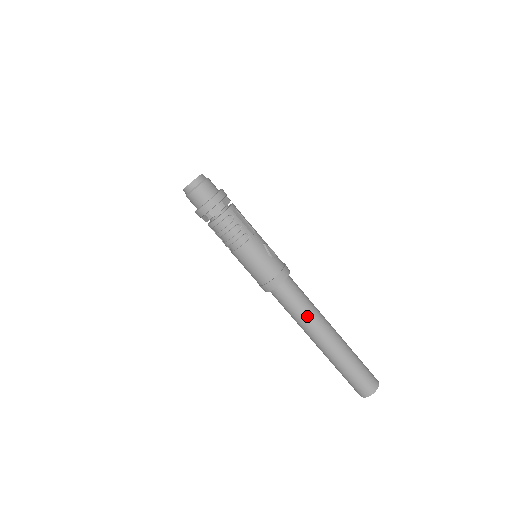
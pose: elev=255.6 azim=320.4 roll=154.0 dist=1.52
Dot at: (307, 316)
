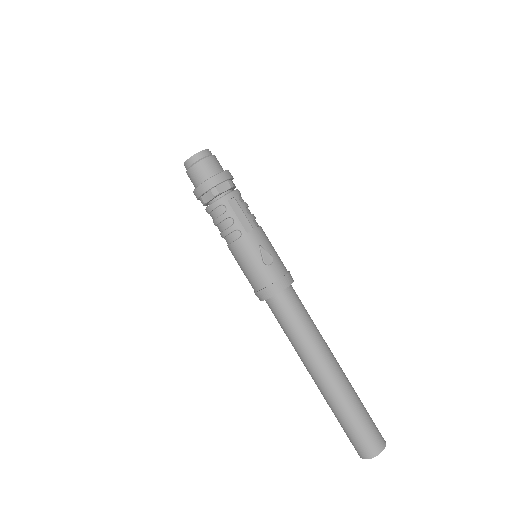
Dot at: (299, 342)
